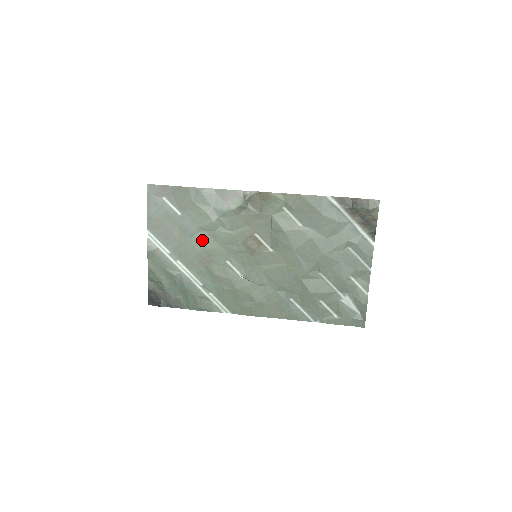
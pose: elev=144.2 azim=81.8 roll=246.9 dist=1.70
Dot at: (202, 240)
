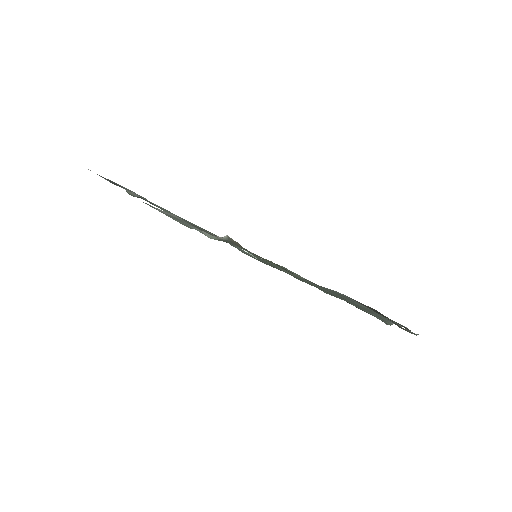
Dot at: occluded
